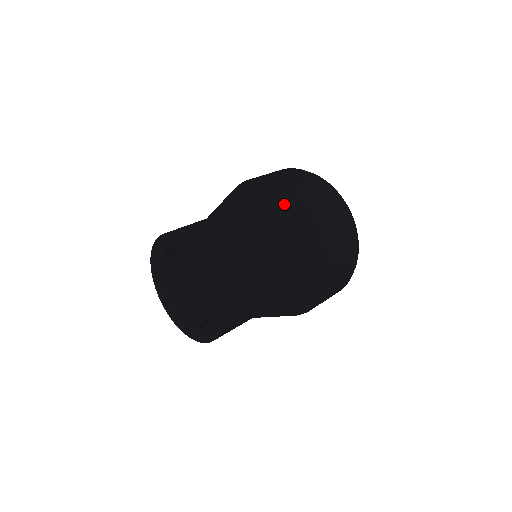
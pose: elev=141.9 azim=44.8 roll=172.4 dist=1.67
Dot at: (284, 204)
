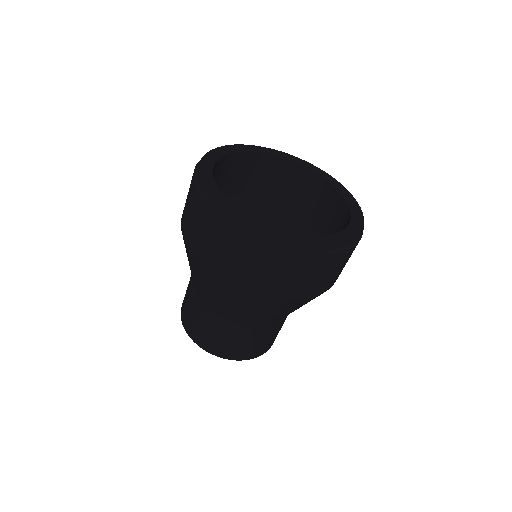
Dot at: (250, 302)
